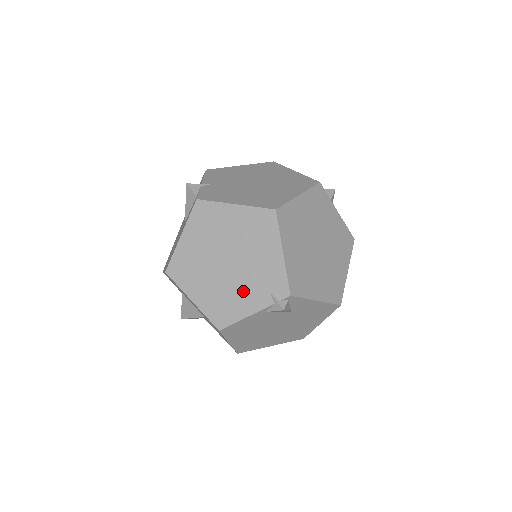
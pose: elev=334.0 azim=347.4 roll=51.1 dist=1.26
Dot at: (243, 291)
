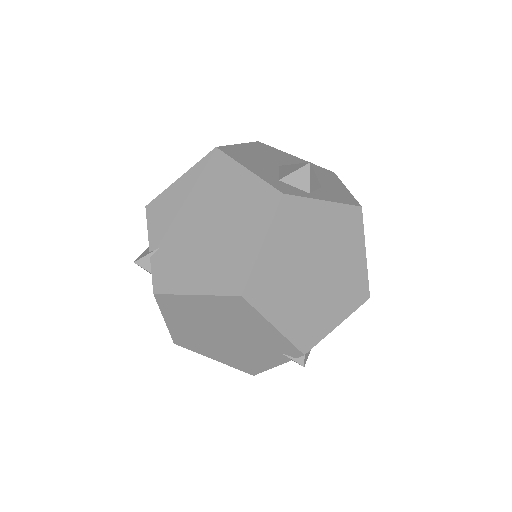
Dot at: (255, 353)
